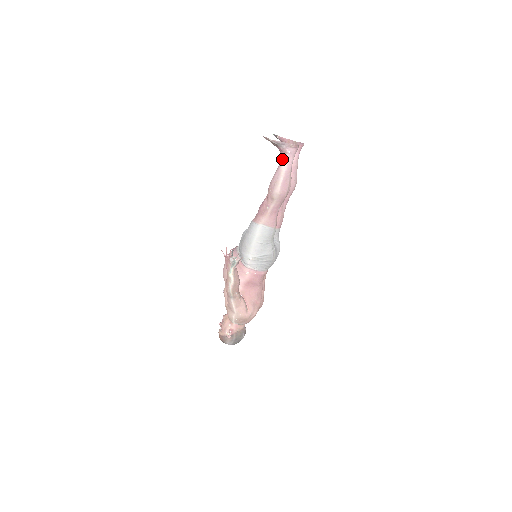
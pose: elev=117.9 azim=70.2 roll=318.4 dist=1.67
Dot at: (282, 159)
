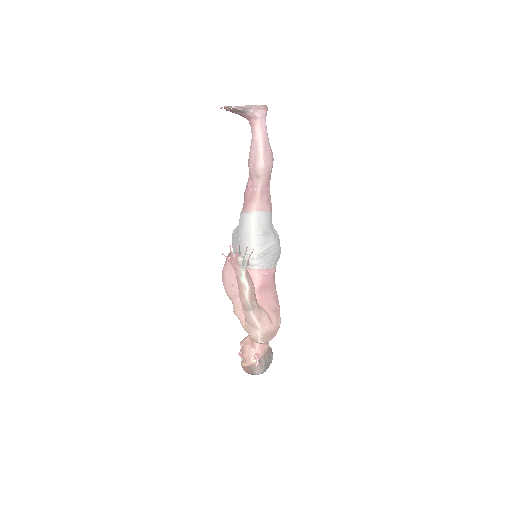
Dot at: (253, 127)
